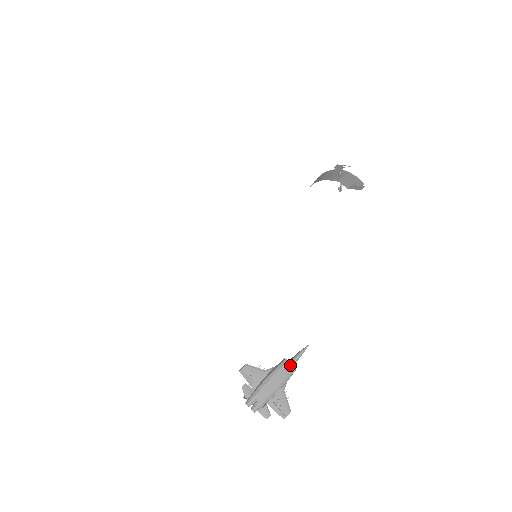
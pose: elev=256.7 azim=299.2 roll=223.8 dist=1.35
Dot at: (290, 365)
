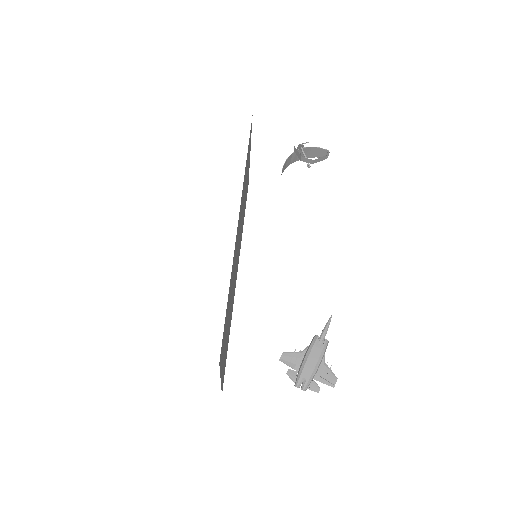
Dot at: (321, 339)
